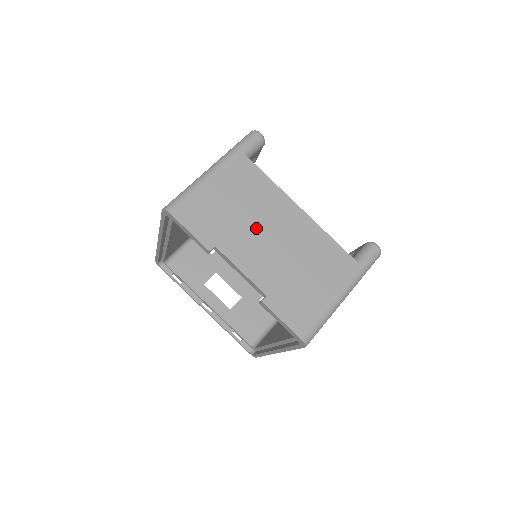
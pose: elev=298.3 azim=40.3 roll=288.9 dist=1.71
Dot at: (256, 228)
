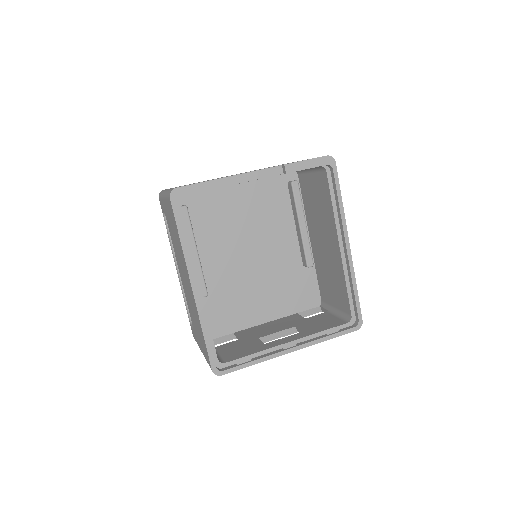
Dot at: occluded
